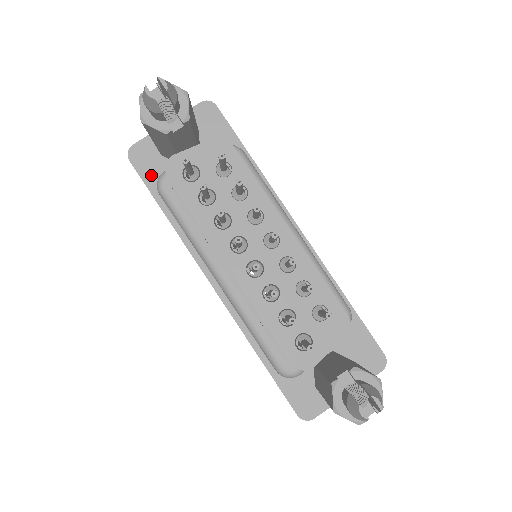
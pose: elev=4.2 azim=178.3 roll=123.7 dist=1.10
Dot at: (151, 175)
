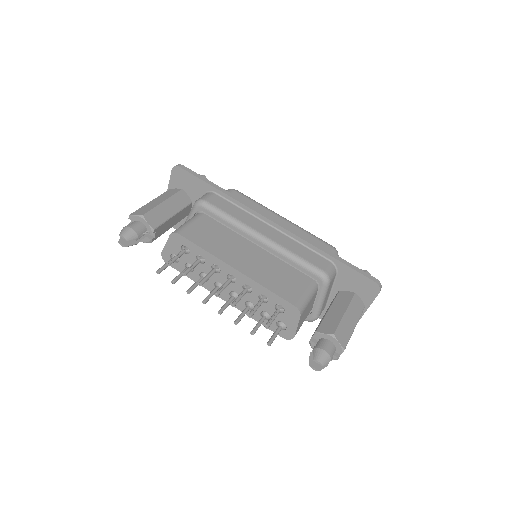
Dot at: occluded
